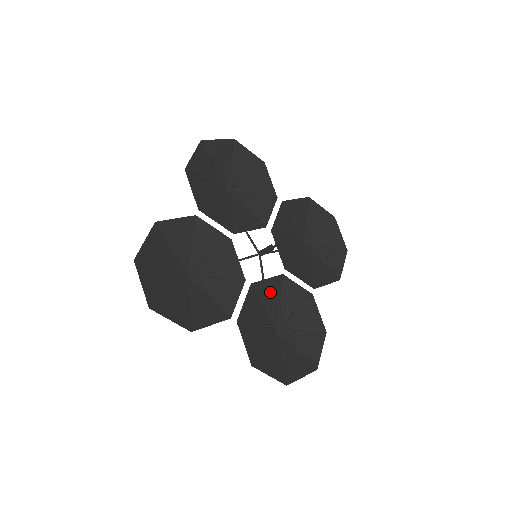
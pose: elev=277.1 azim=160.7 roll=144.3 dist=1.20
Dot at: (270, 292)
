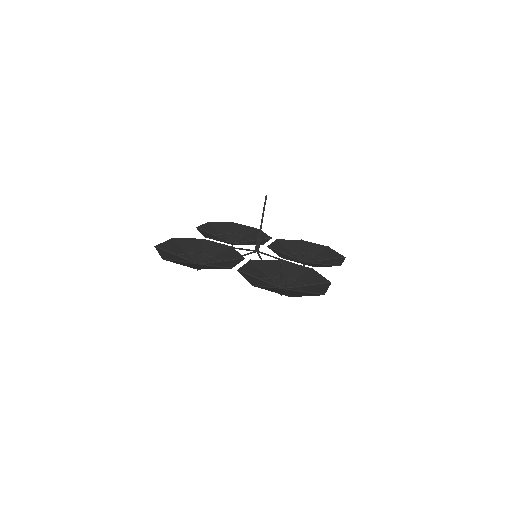
Dot at: (270, 267)
